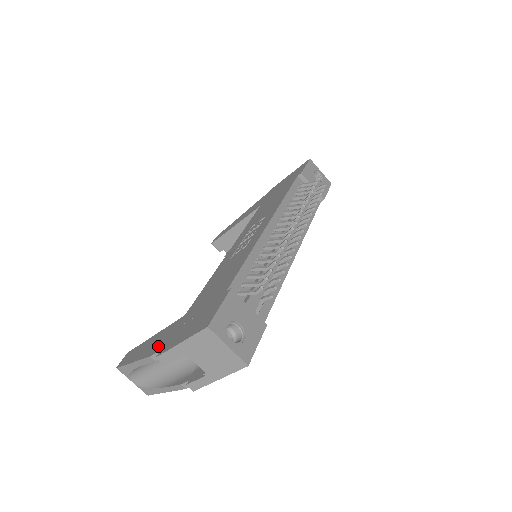
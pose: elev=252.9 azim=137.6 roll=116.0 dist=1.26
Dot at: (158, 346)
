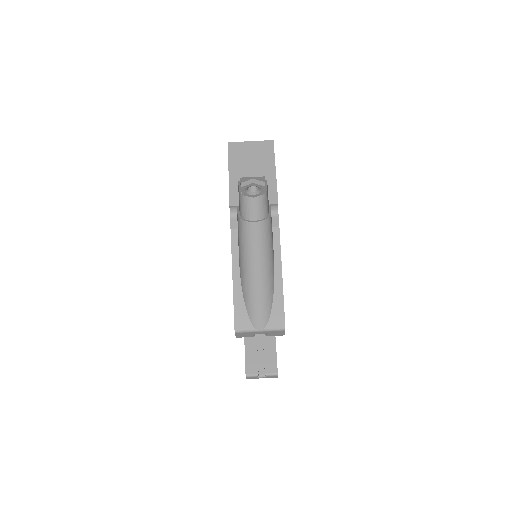
Dot at: occluded
